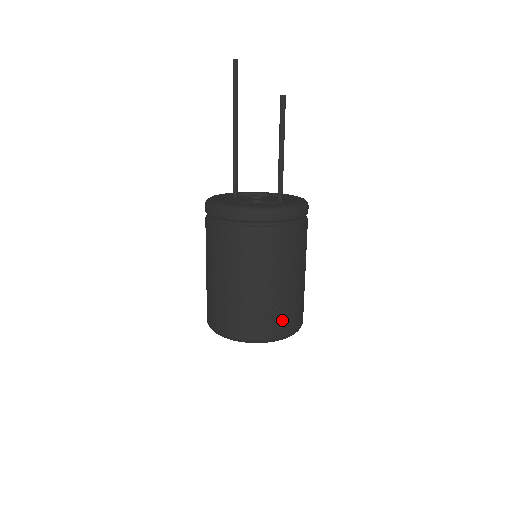
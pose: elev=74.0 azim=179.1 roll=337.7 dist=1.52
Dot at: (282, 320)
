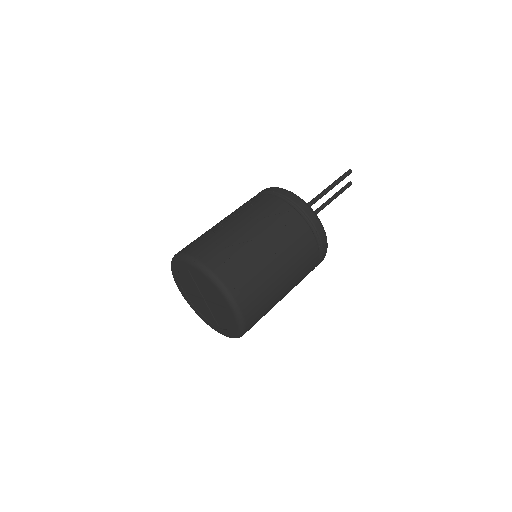
Dot at: (204, 244)
